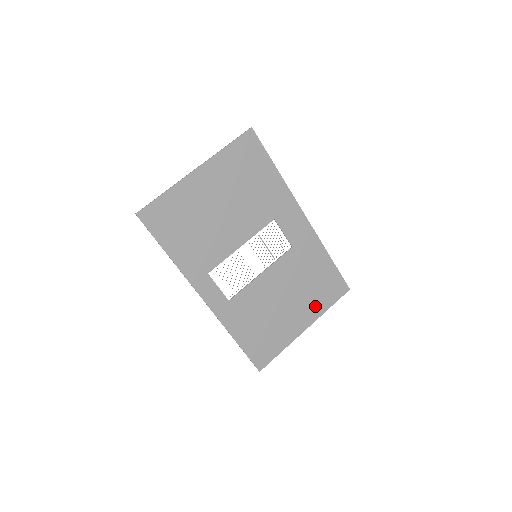
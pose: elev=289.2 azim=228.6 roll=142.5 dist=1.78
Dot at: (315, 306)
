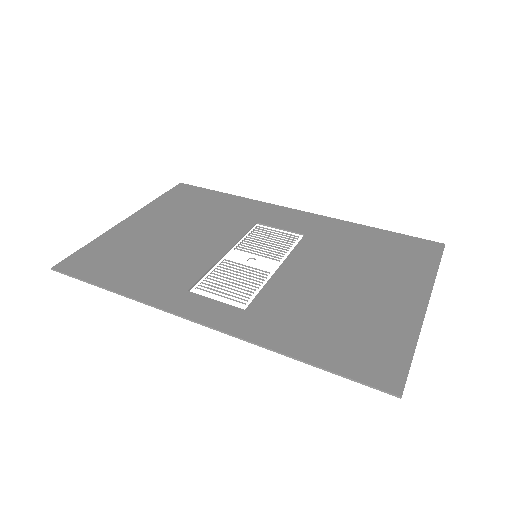
Dot at: (409, 275)
